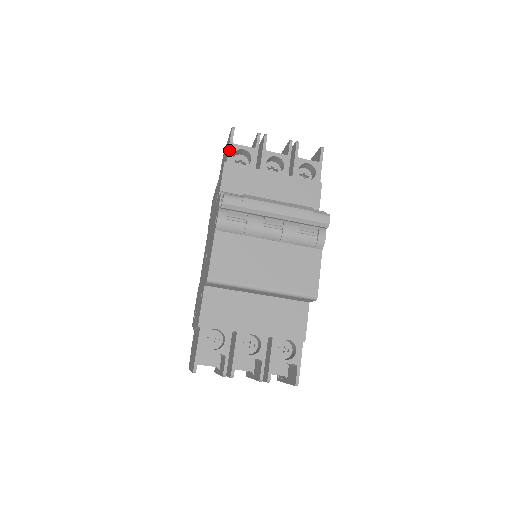
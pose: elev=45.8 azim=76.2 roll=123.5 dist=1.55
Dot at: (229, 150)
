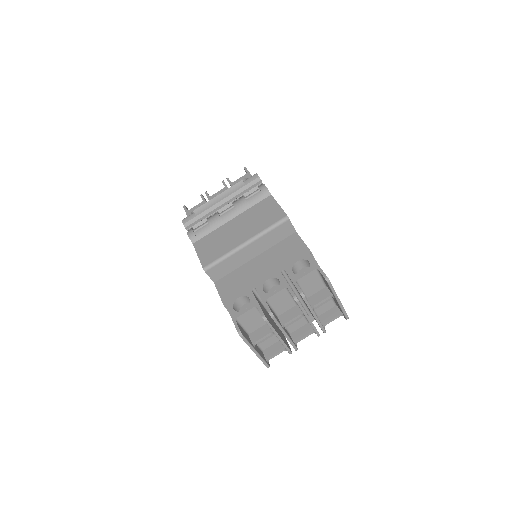
Dot at: (187, 215)
